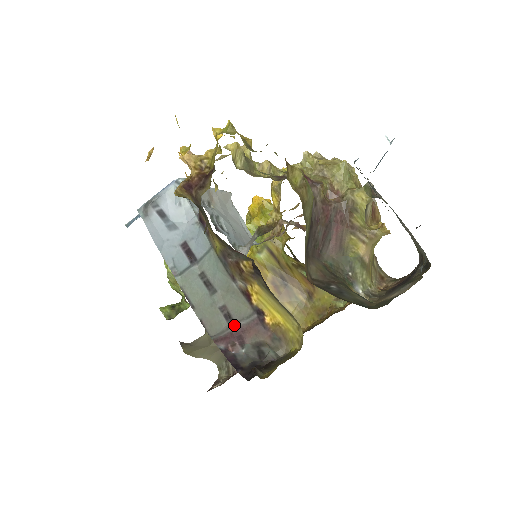
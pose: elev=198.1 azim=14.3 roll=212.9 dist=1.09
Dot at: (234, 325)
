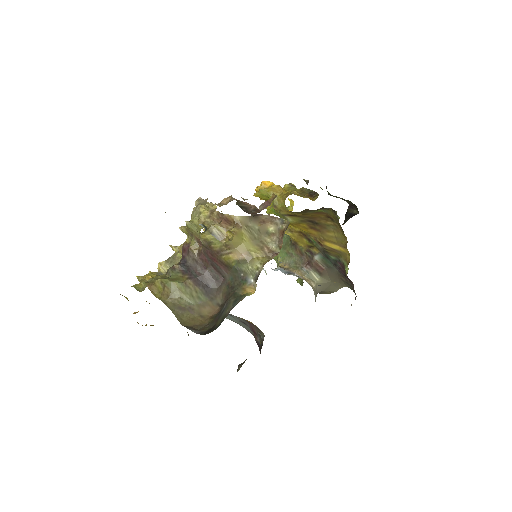
Dot at: (249, 327)
